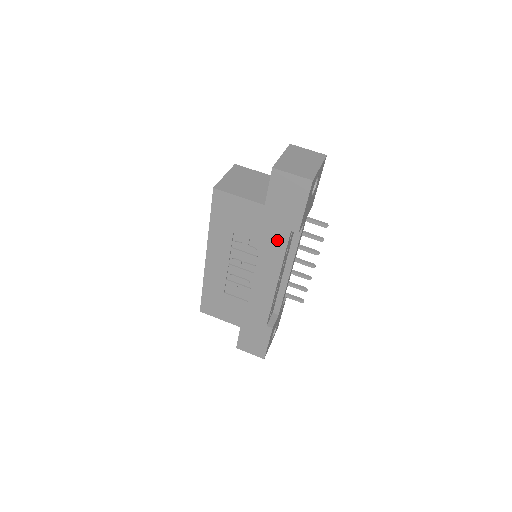
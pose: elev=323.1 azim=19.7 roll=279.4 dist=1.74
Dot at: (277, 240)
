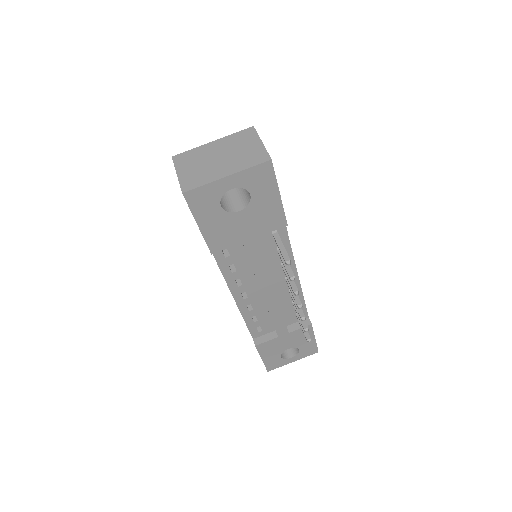
Dot at: occluded
